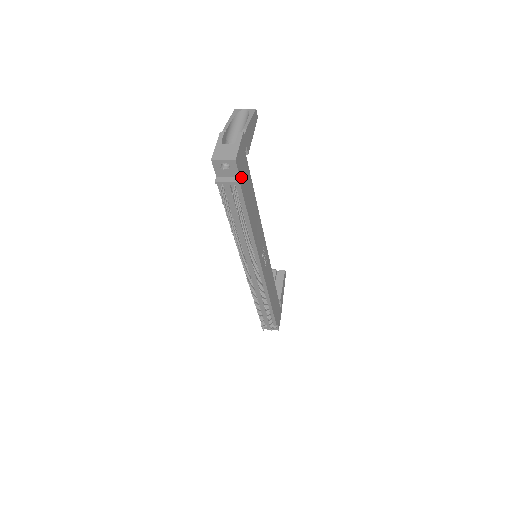
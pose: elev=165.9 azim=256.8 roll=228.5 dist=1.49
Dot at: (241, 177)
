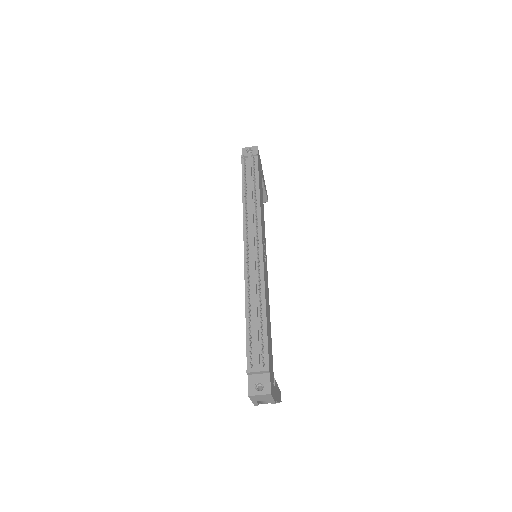
Dot at: (258, 160)
